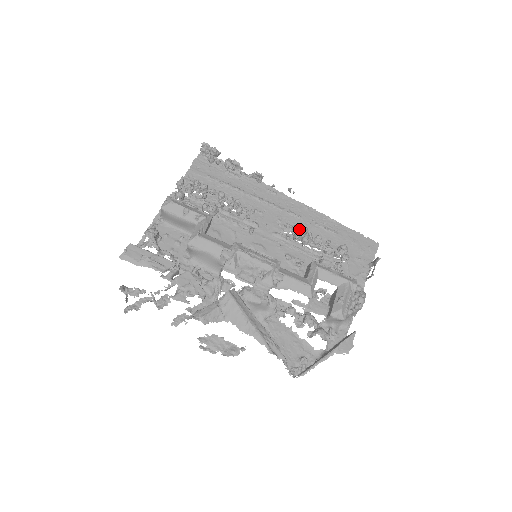
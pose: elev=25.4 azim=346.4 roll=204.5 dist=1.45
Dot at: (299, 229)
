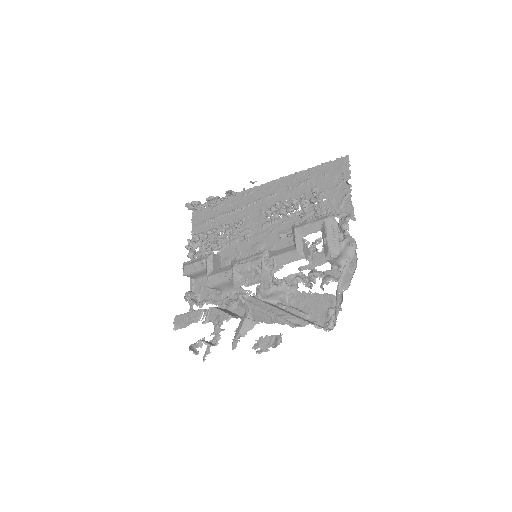
Dot at: occluded
